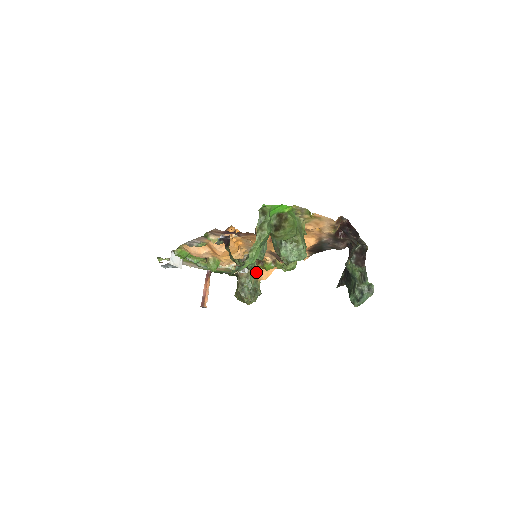
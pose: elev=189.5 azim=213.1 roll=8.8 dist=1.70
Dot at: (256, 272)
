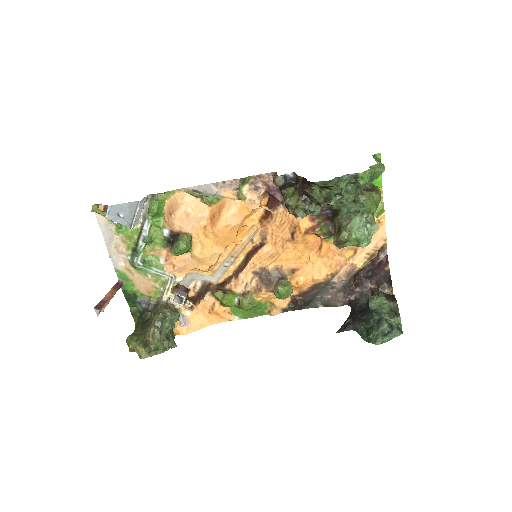
Dot at: (184, 316)
